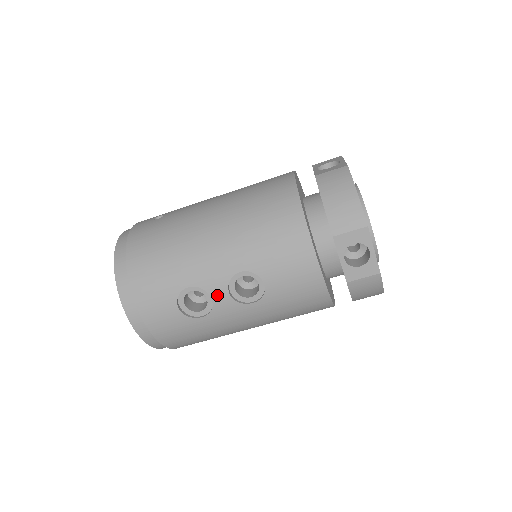
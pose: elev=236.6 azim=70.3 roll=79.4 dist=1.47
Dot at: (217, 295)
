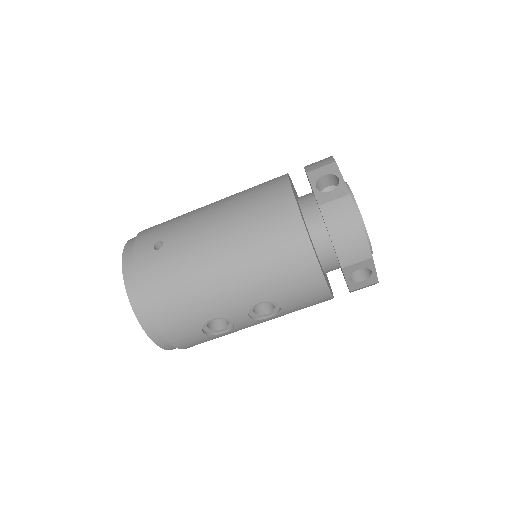
Dot at: (238, 320)
